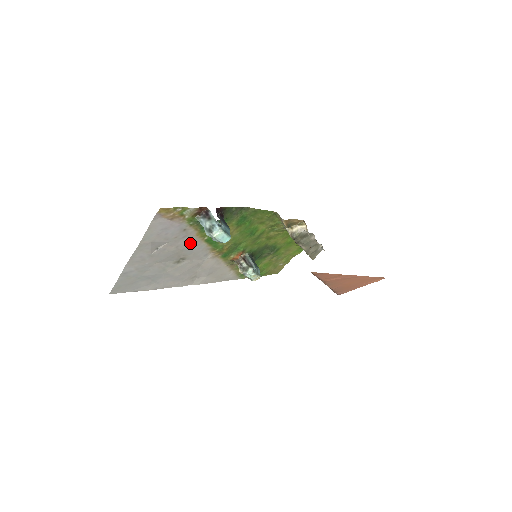
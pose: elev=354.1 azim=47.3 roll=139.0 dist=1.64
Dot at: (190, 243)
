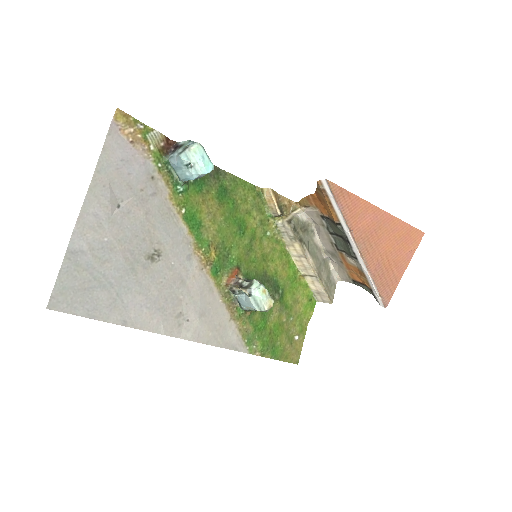
Dot at: (163, 214)
